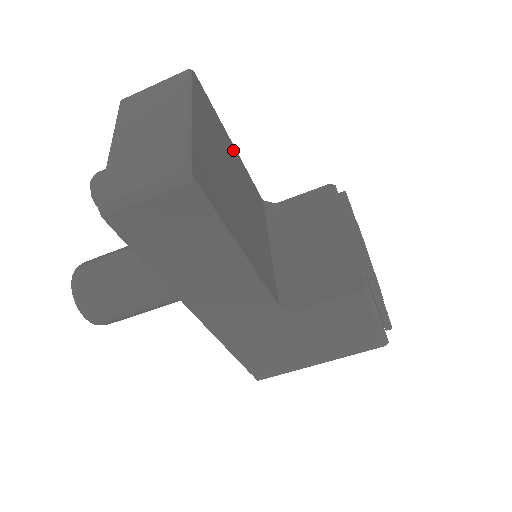
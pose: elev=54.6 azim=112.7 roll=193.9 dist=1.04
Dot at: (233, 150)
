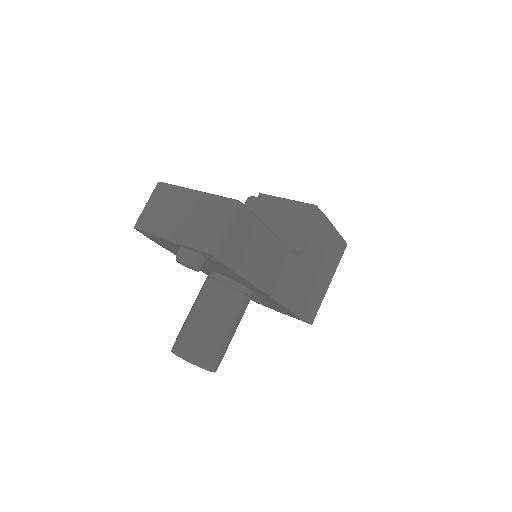
Dot at: occluded
